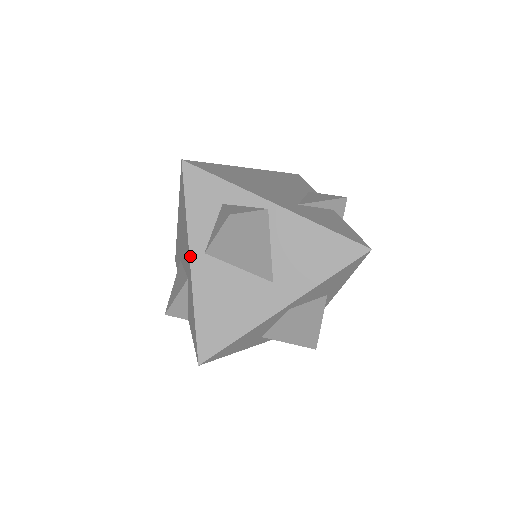
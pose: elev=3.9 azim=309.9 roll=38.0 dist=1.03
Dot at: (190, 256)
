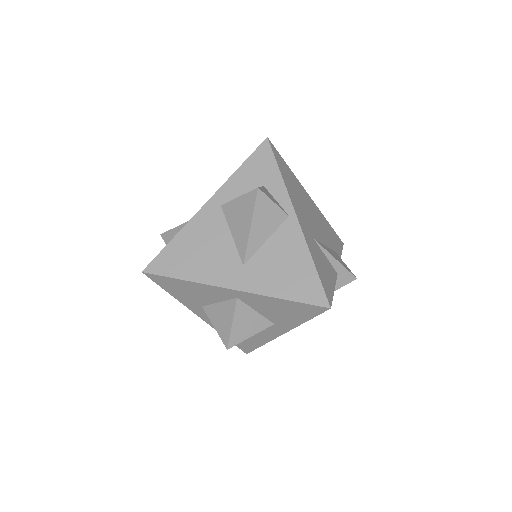
Dot at: (210, 199)
